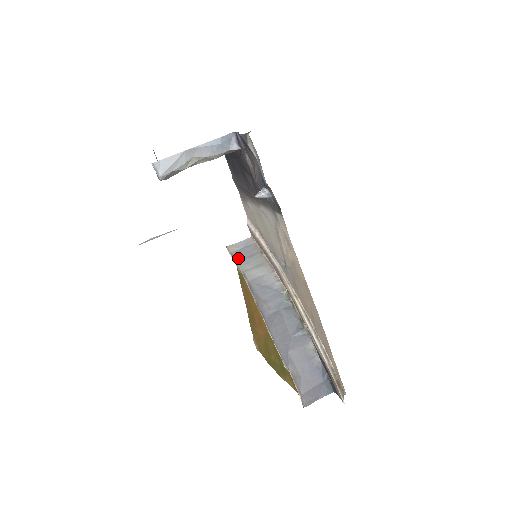
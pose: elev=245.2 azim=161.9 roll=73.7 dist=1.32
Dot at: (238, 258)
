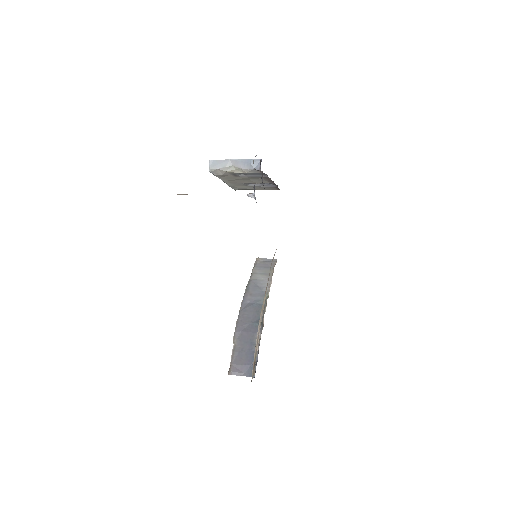
Dot at: (257, 265)
